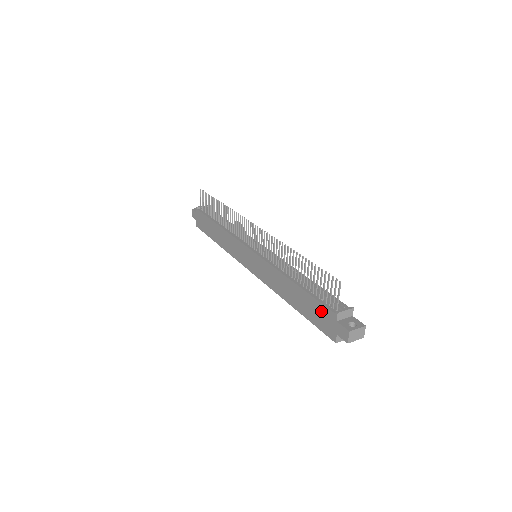
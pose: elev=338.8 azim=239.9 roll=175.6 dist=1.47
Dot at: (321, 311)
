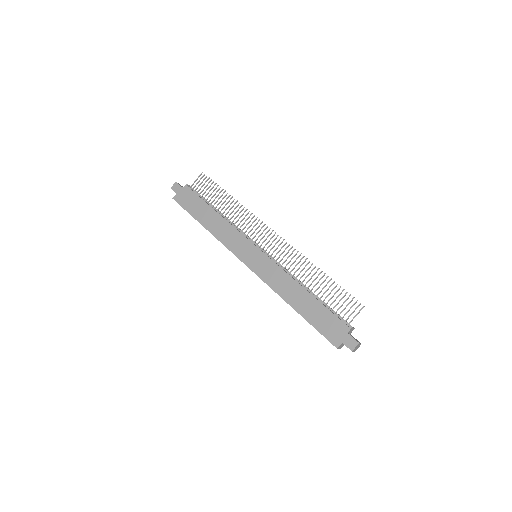
Dot at: (333, 321)
